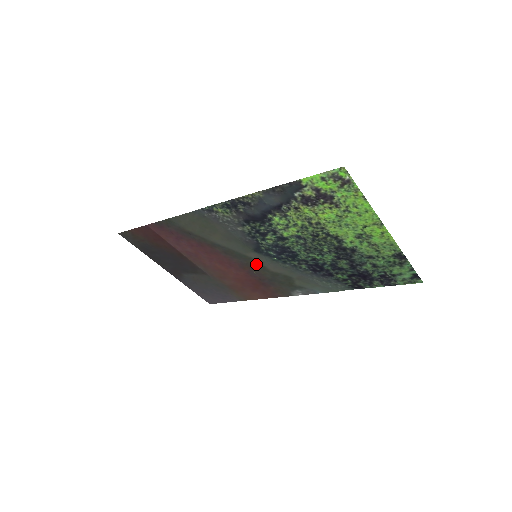
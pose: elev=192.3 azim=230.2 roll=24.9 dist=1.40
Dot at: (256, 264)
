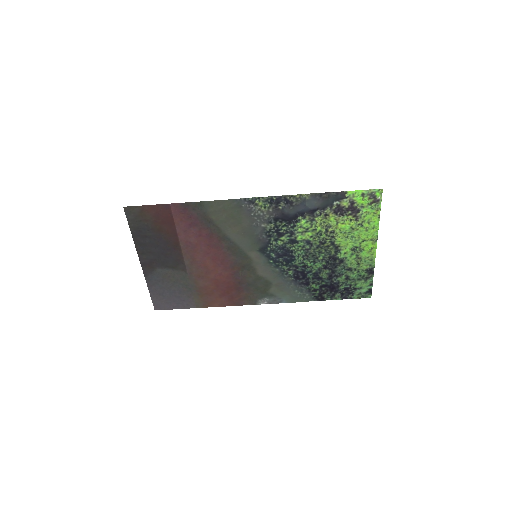
Dot at: (249, 265)
